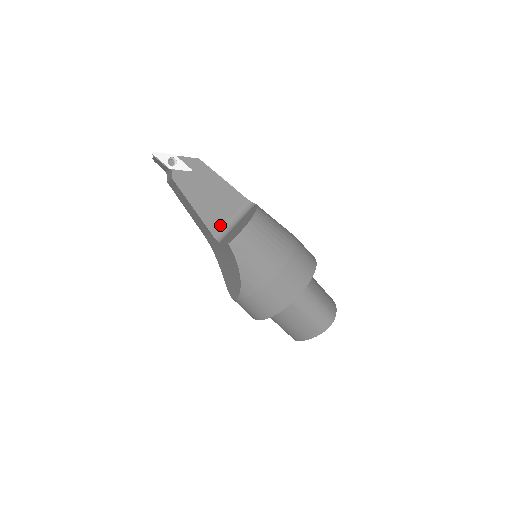
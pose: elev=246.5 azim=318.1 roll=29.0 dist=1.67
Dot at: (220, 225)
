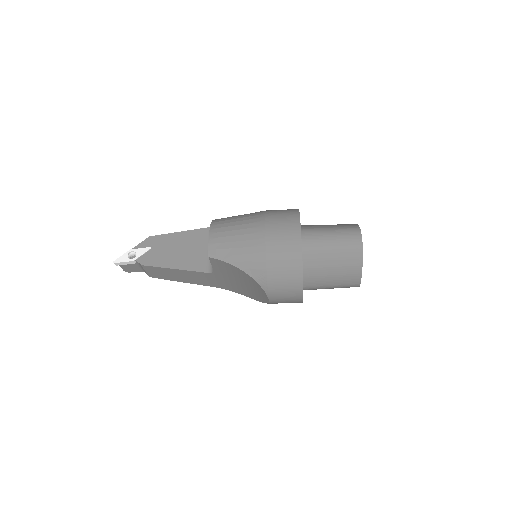
Dot at: (205, 261)
